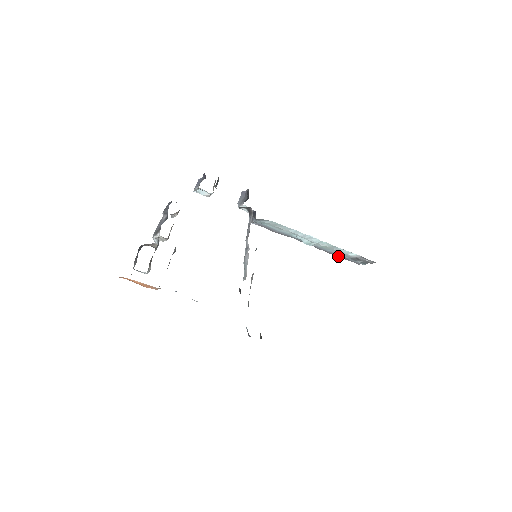
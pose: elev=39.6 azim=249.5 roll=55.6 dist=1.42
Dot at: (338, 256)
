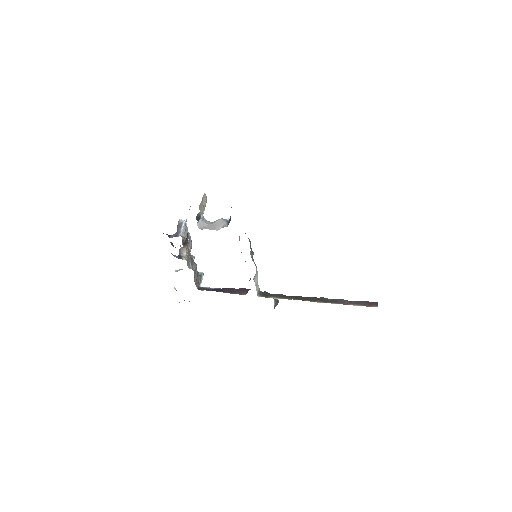
Dot at: occluded
